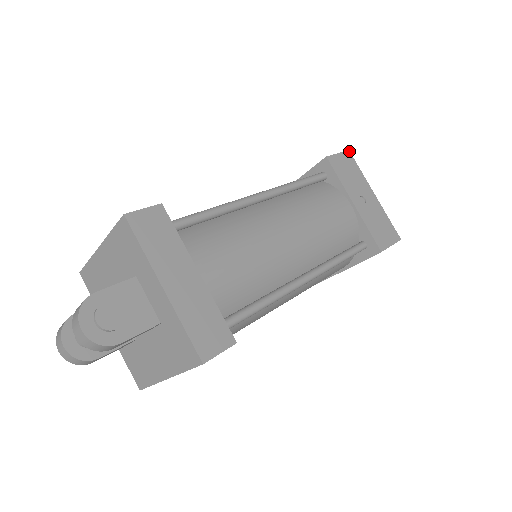
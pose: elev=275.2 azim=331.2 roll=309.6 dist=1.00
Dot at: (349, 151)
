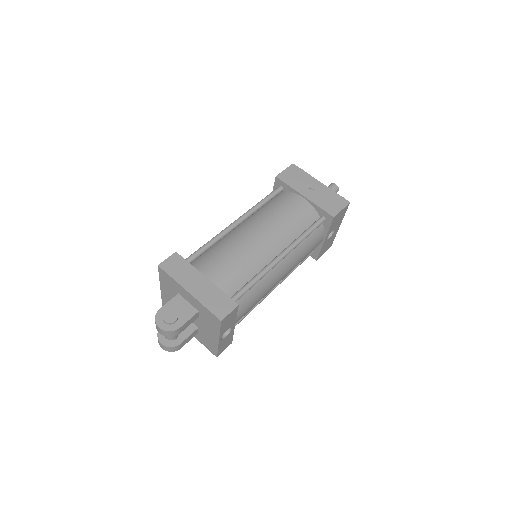
Dot at: (293, 164)
